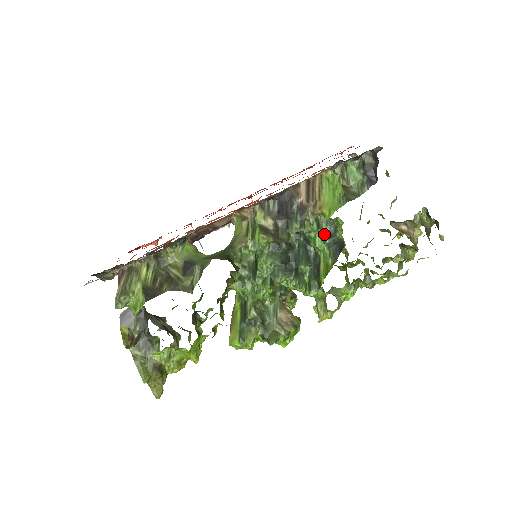
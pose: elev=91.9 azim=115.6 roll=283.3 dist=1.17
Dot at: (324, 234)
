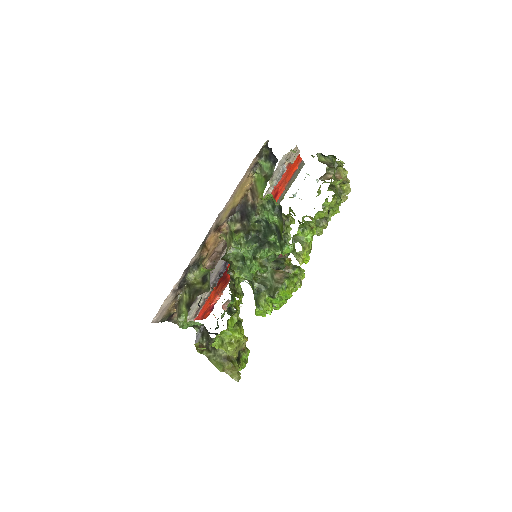
Dot at: (270, 210)
